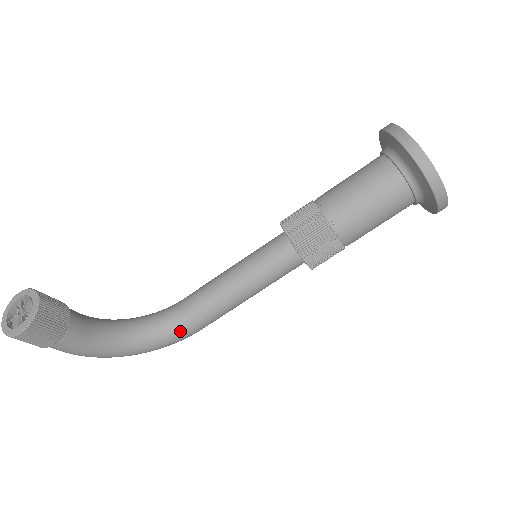
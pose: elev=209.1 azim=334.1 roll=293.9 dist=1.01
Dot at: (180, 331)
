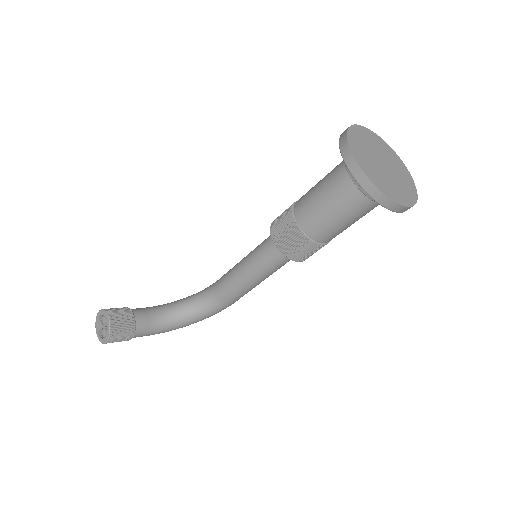
Dot at: (219, 307)
